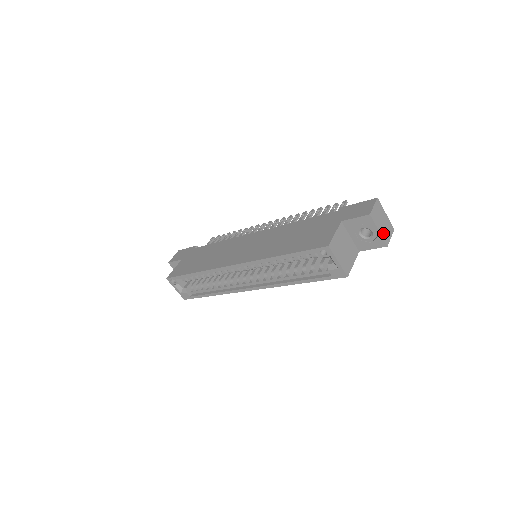
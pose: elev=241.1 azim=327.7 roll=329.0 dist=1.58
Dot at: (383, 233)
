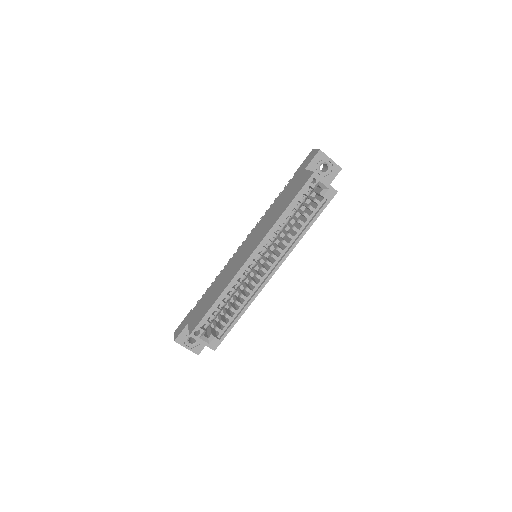
Dot at: (333, 162)
